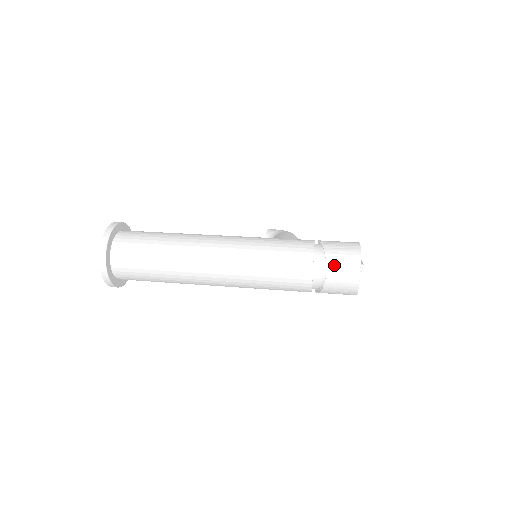
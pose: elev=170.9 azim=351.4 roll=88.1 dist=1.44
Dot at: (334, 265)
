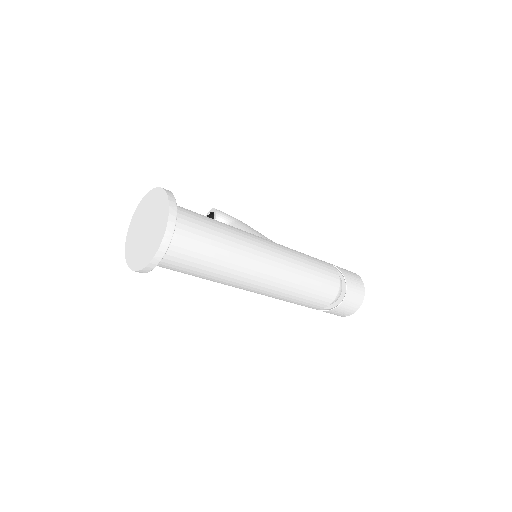
Dot at: (350, 294)
